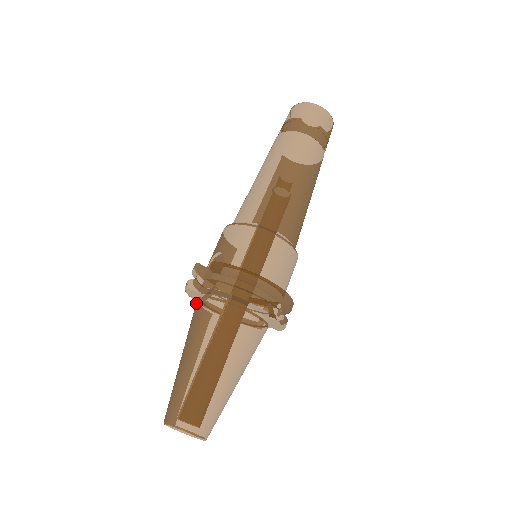
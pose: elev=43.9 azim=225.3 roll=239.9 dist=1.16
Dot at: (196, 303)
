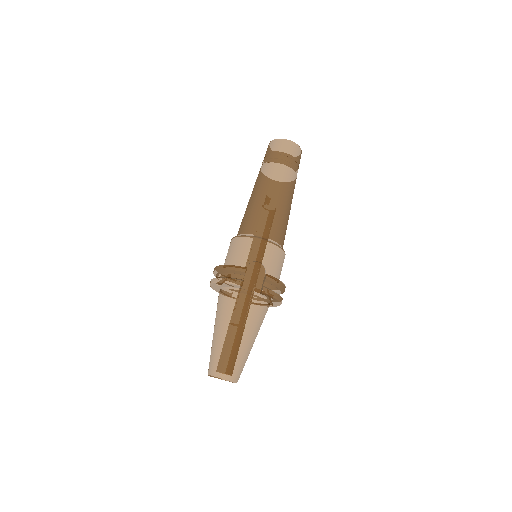
Dot at: (239, 295)
